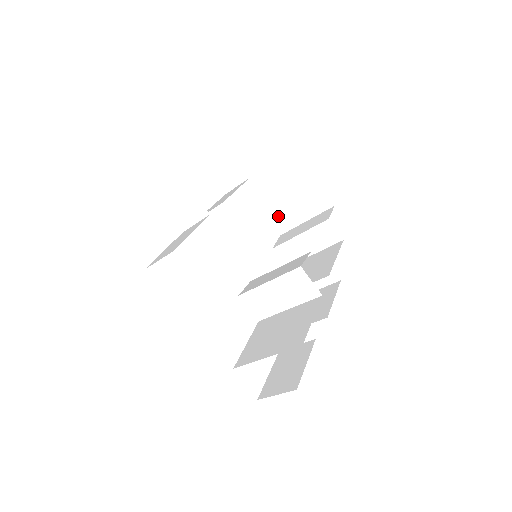
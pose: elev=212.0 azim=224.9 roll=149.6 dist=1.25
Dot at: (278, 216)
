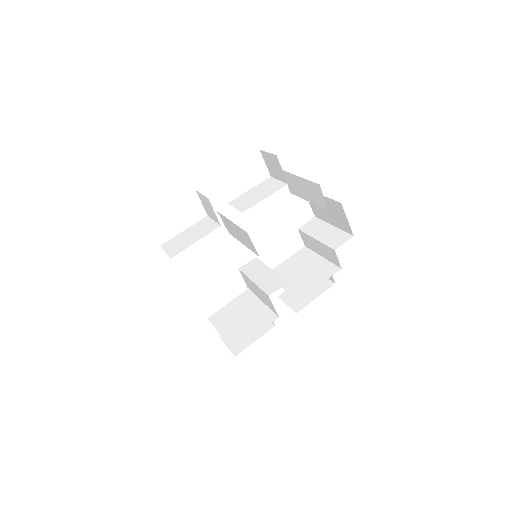
Dot at: (316, 206)
